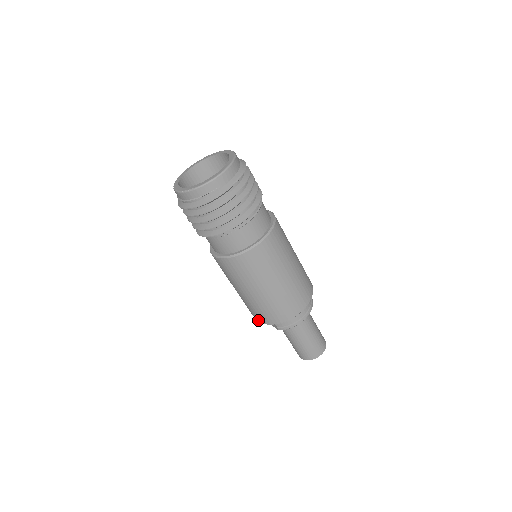
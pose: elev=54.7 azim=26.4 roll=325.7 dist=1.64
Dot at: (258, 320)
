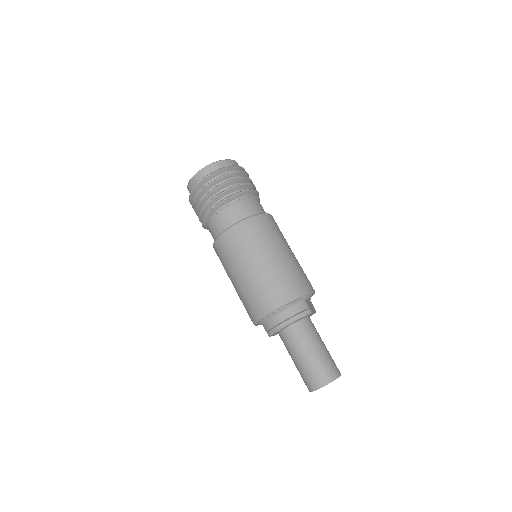
Dot at: occluded
